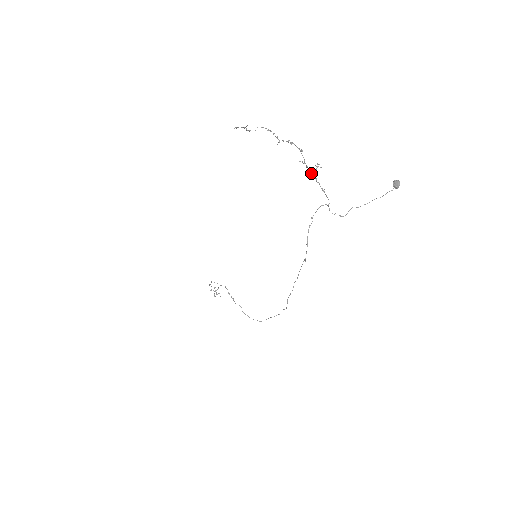
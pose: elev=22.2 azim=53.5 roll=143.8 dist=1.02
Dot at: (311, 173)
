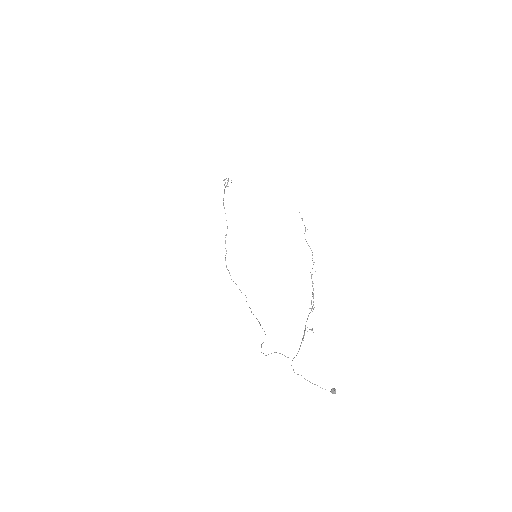
Dot at: occluded
